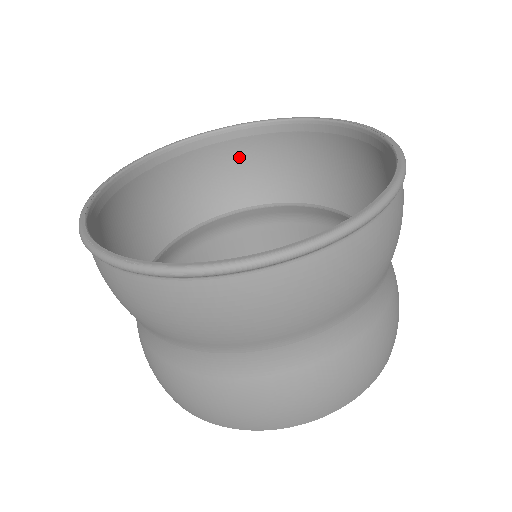
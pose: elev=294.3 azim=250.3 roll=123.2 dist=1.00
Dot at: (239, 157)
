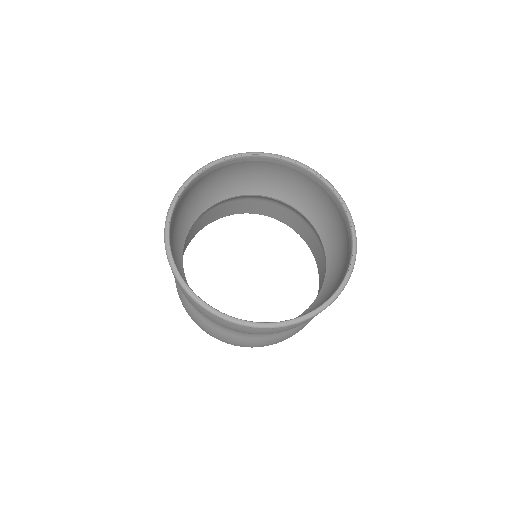
Dot at: (224, 173)
